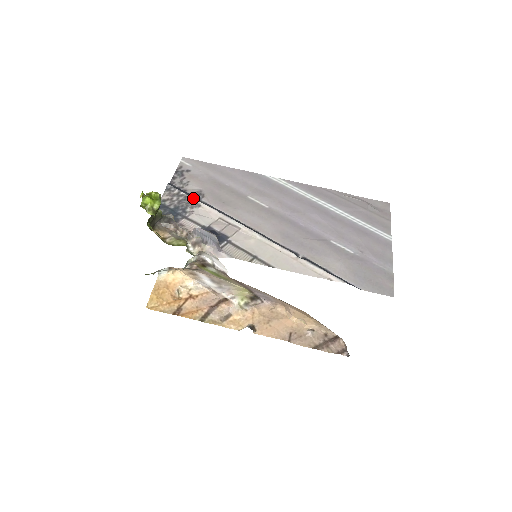
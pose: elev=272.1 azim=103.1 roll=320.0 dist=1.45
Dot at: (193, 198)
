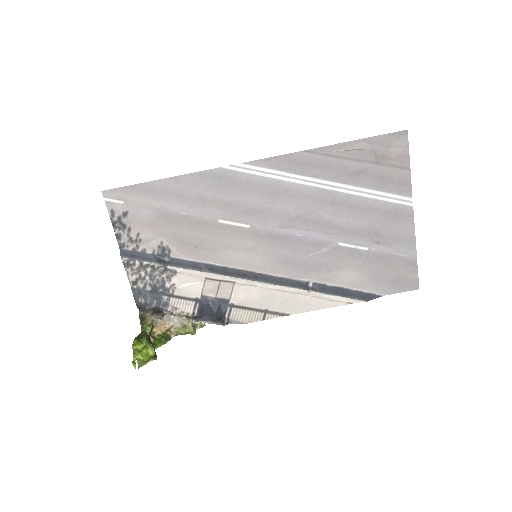
Dot at: (161, 264)
